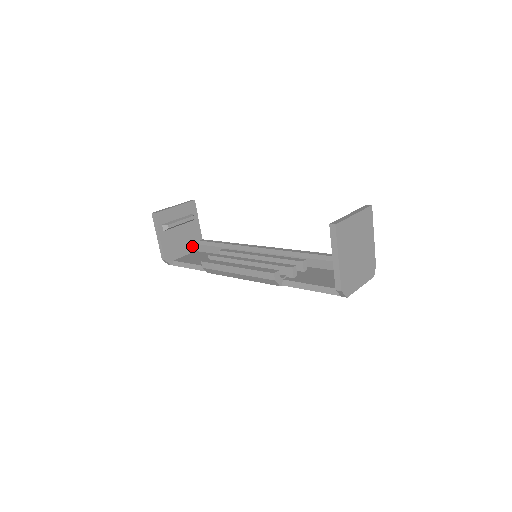
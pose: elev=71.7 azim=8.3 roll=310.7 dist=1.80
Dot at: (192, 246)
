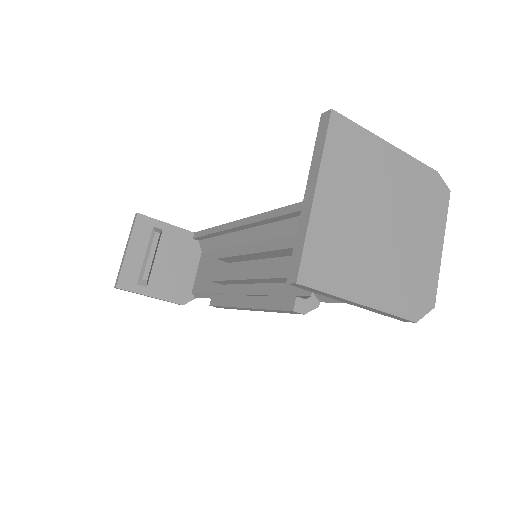
Dot at: (192, 254)
